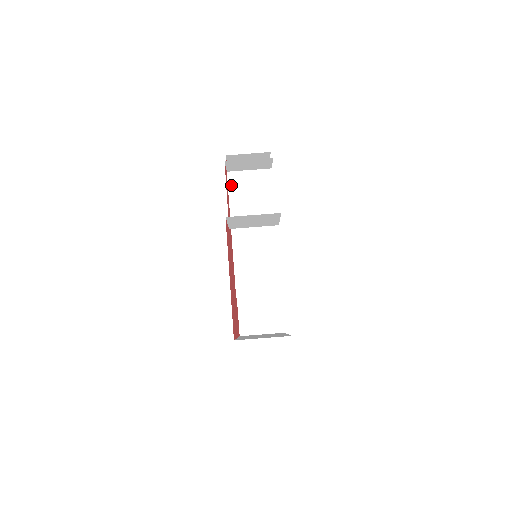
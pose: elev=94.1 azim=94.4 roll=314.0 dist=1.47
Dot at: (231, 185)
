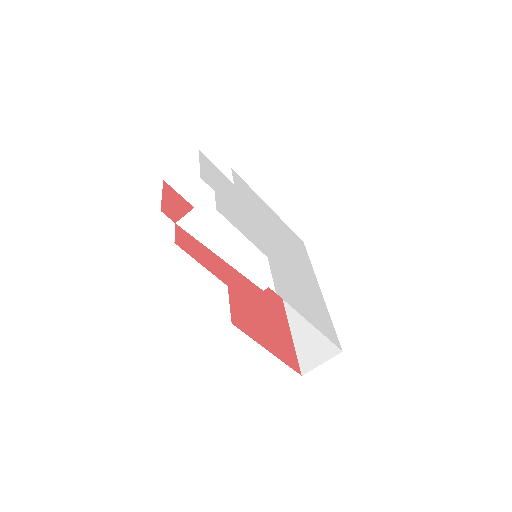
Dot at: (189, 230)
